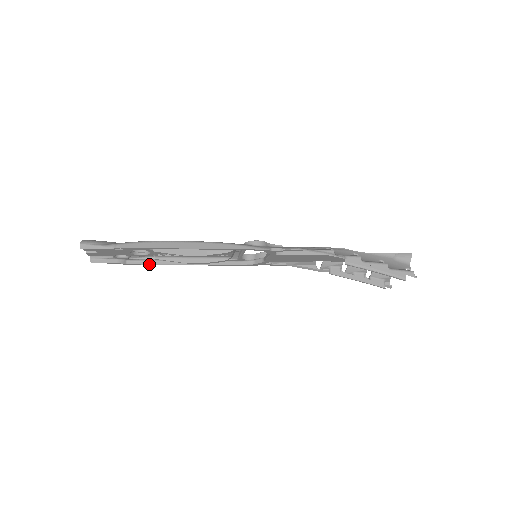
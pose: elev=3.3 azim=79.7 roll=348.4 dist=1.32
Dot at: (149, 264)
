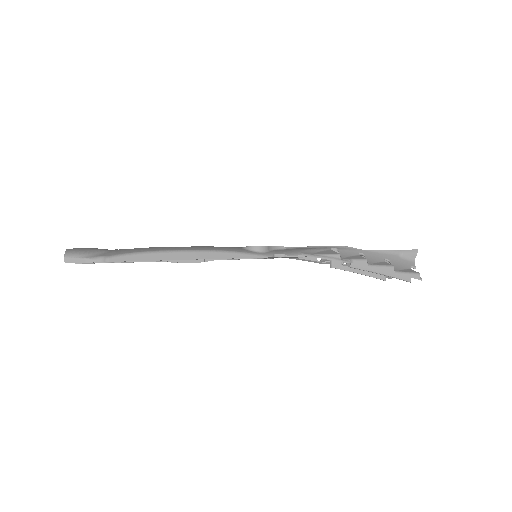
Dot at: occluded
